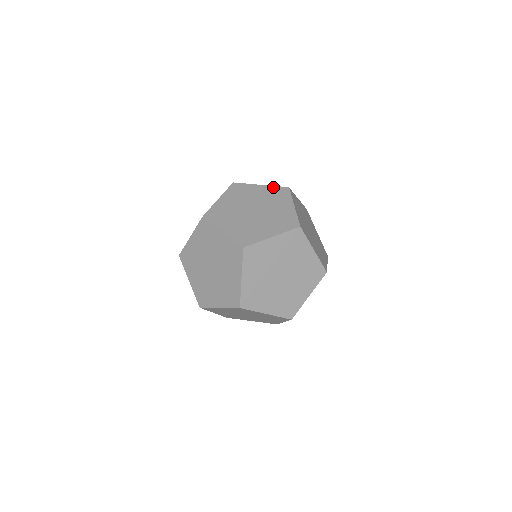
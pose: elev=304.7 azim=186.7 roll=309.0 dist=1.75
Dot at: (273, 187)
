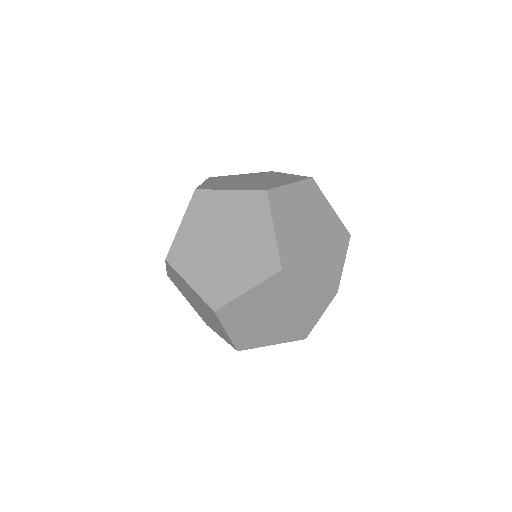
Dot at: (256, 173)
